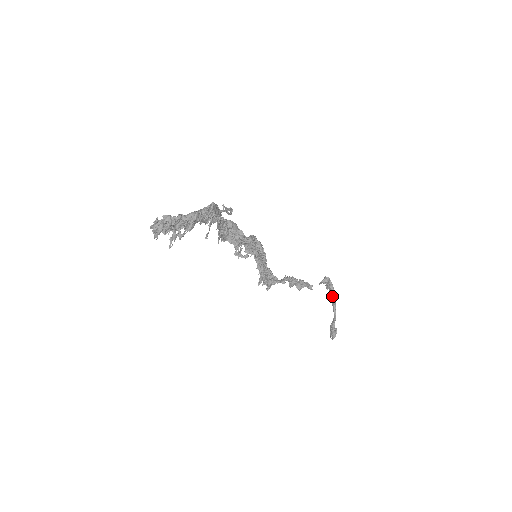
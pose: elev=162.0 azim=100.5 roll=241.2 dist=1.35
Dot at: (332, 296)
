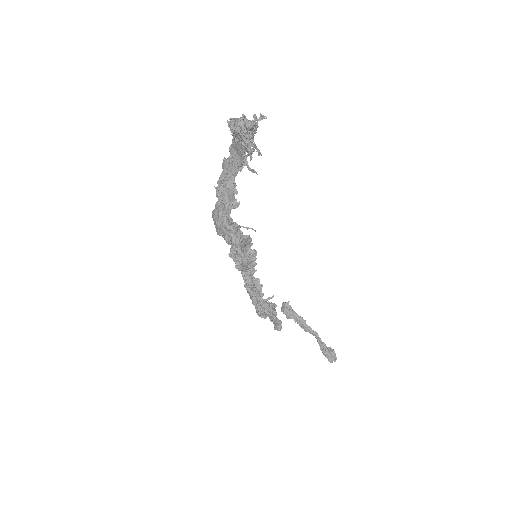
Dot at: (300, 320)
